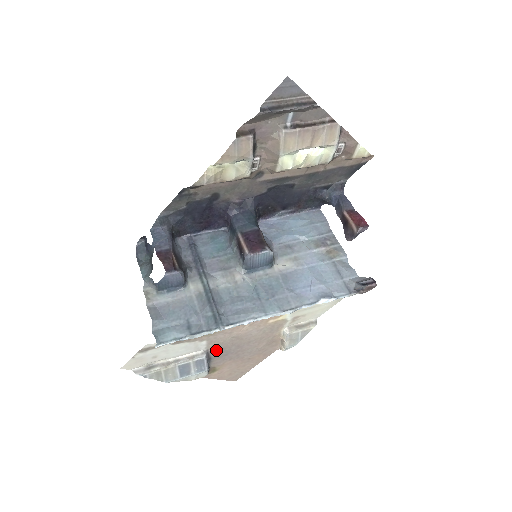
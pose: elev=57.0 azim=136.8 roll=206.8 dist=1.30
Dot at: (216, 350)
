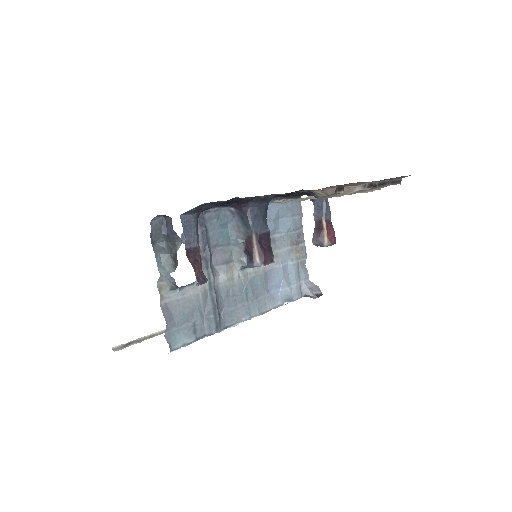
Dot at: occluded
